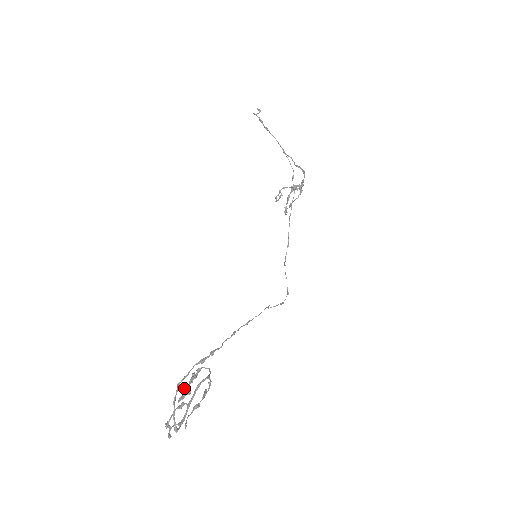
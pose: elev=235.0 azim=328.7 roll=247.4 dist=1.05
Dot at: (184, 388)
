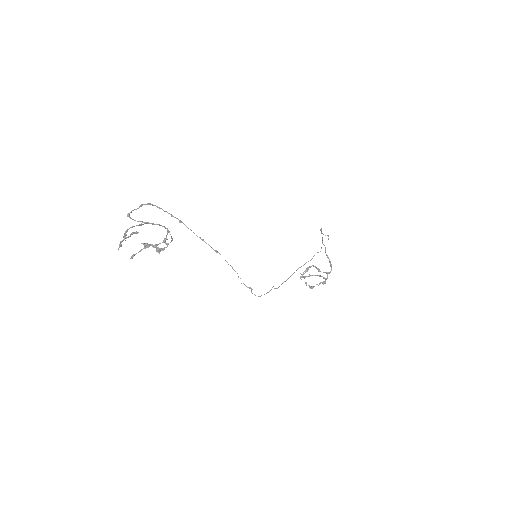
Dot at: occluded
